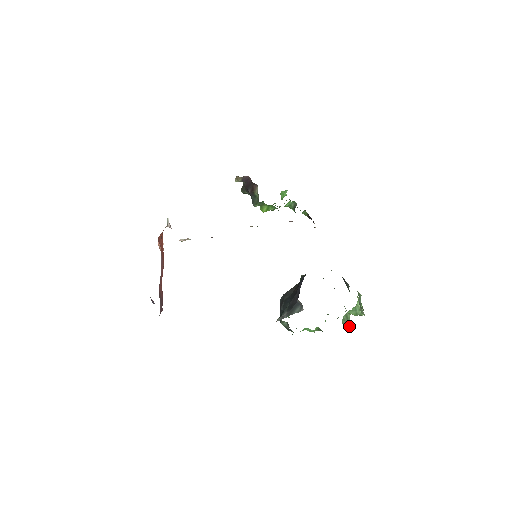
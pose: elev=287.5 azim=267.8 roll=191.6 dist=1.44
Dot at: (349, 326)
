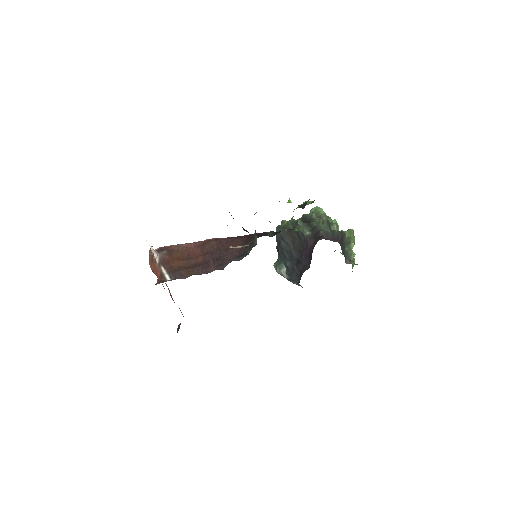
Dot at: occluded
